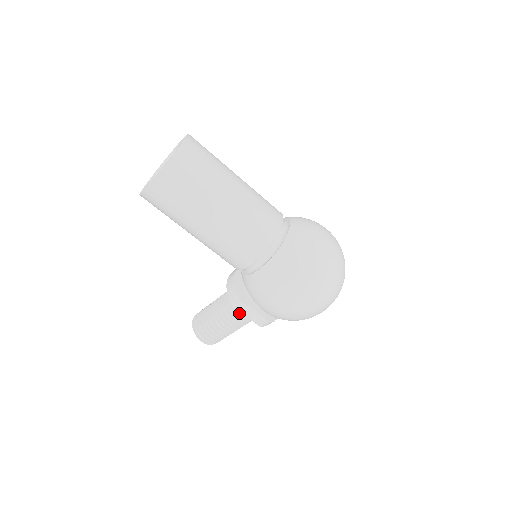
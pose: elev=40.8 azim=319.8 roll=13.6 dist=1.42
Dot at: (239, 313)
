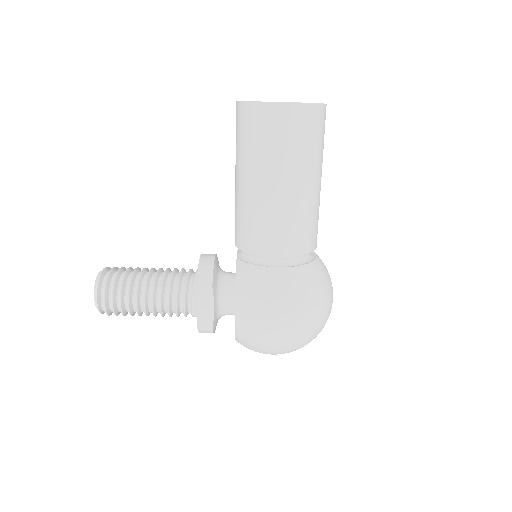
Dot at: (185, 298)
